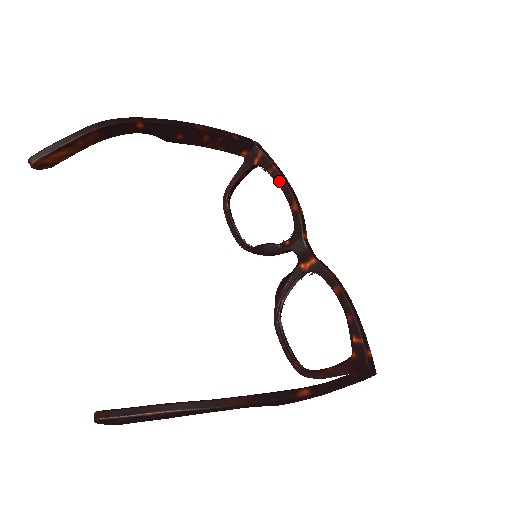
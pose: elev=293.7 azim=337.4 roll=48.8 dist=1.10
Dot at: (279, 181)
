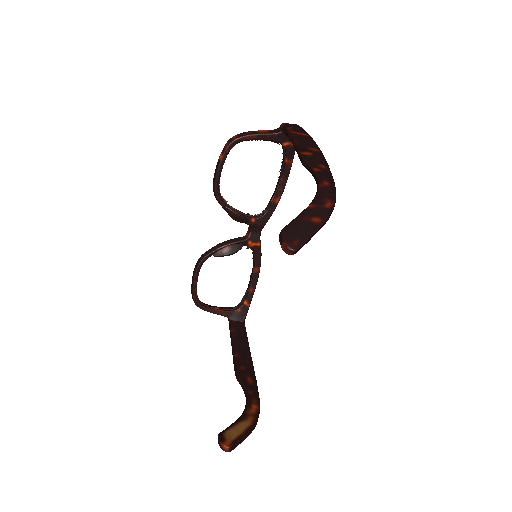
Dot at: (285, 174)
